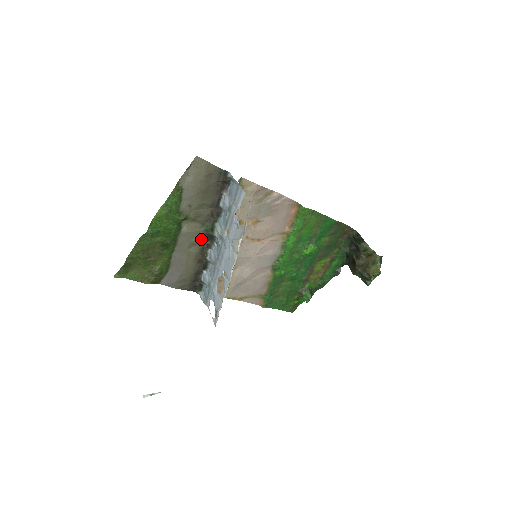
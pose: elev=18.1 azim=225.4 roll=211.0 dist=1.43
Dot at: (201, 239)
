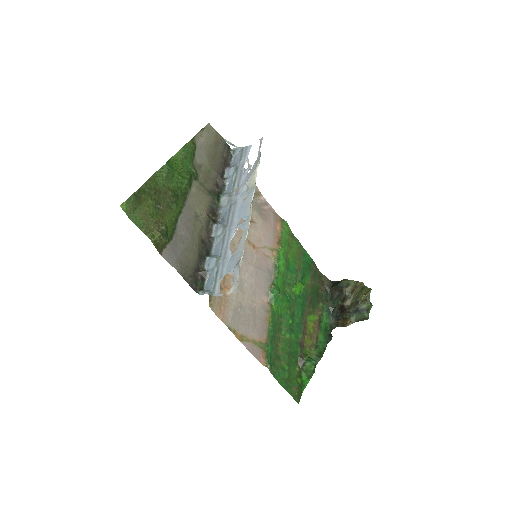
Dot at: (207, 208)
